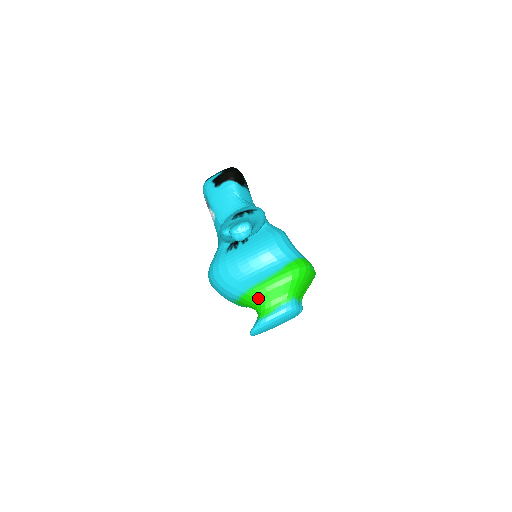
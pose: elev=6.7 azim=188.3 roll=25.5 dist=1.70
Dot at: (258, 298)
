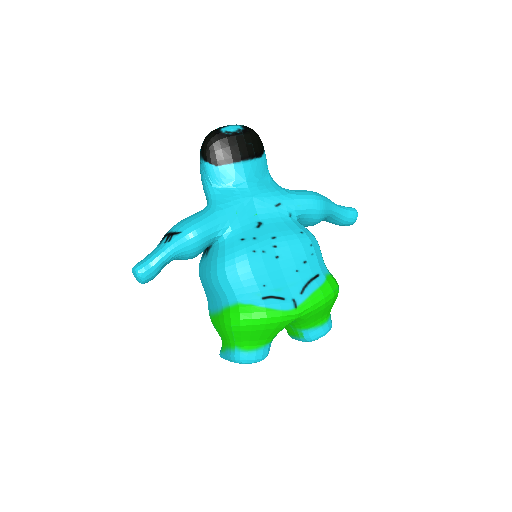
Dot at: occluded
